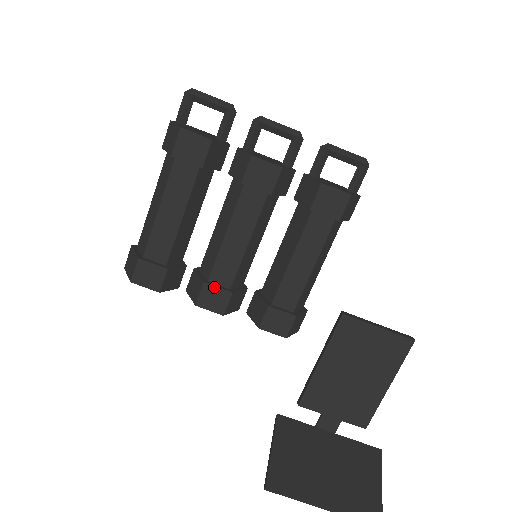
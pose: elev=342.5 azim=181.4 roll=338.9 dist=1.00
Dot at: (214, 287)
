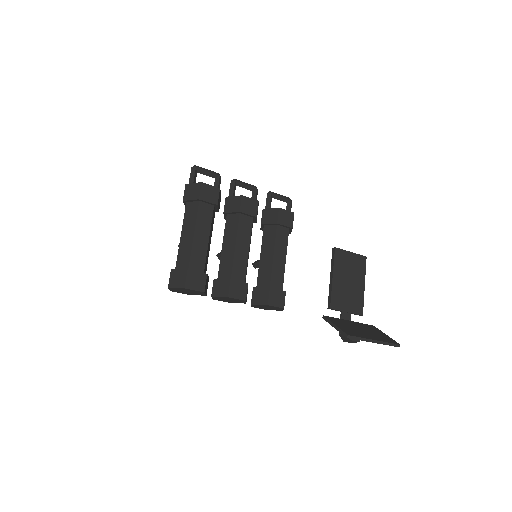
Dot at: (237, 281)
